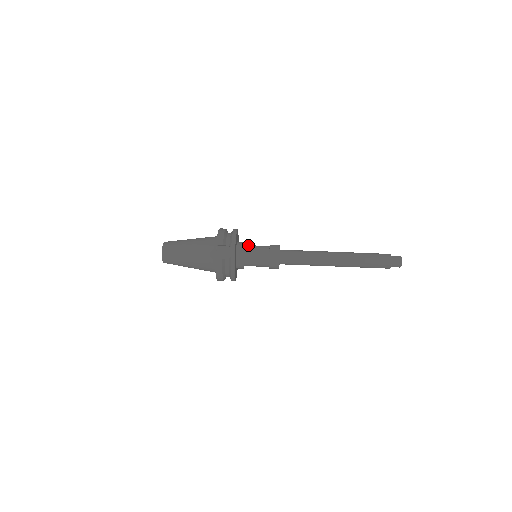
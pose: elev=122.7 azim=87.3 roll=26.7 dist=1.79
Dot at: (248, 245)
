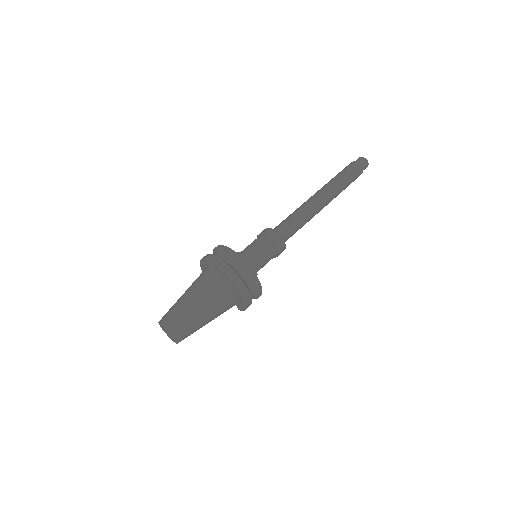
Dot at: occluded
